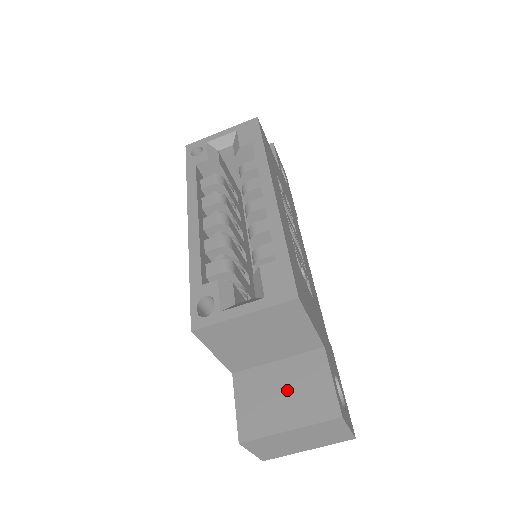
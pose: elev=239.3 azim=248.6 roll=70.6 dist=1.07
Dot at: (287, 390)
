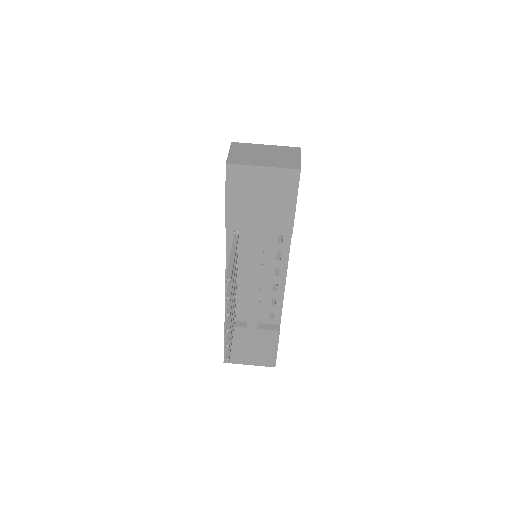
Dot at: occluded
